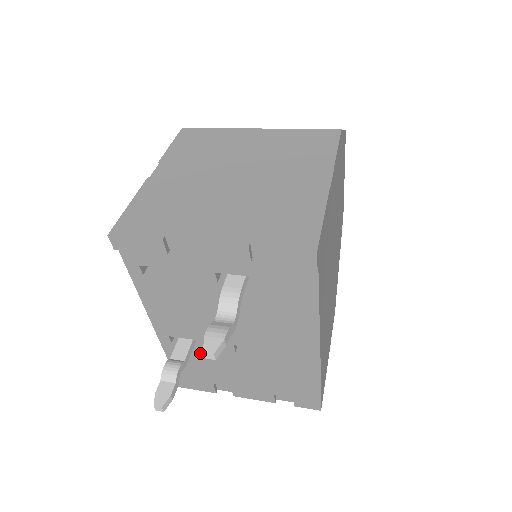
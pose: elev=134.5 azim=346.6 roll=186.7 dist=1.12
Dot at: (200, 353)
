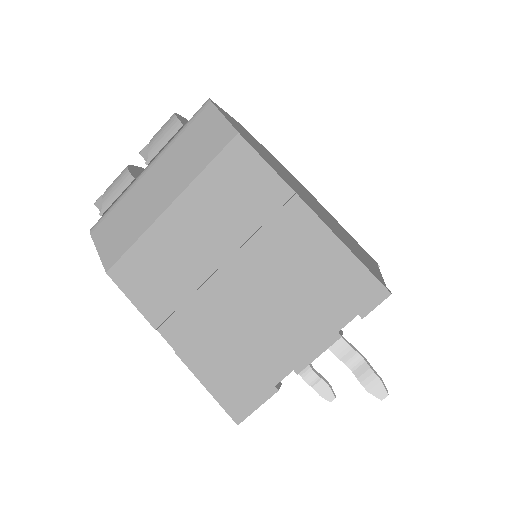
Dot at: occluded
